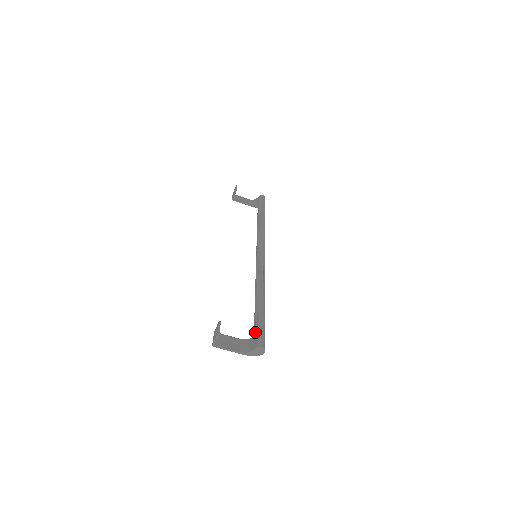
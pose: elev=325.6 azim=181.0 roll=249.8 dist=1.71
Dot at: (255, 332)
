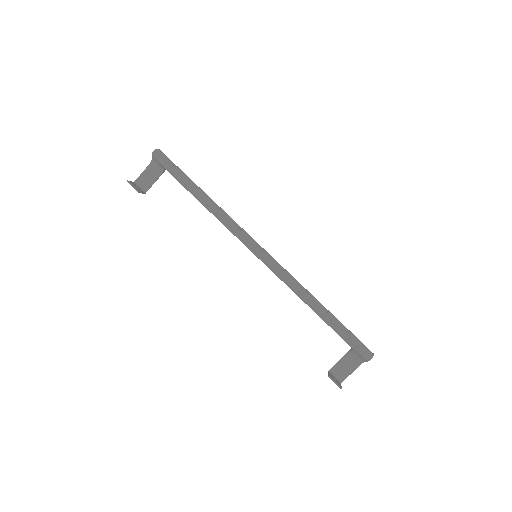
Dot at: occluded
